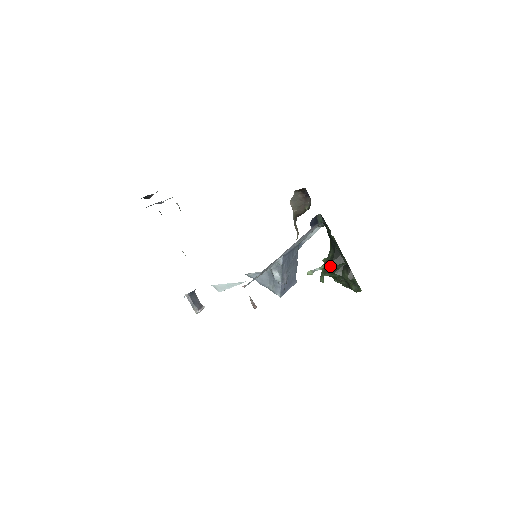
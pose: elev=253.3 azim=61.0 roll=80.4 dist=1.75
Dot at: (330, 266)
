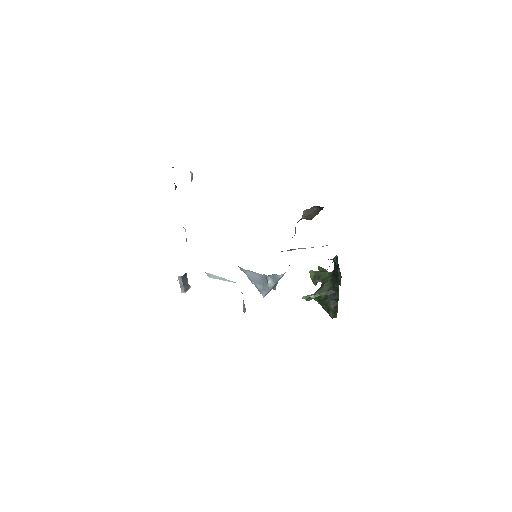
Dot at: (323, 297)
